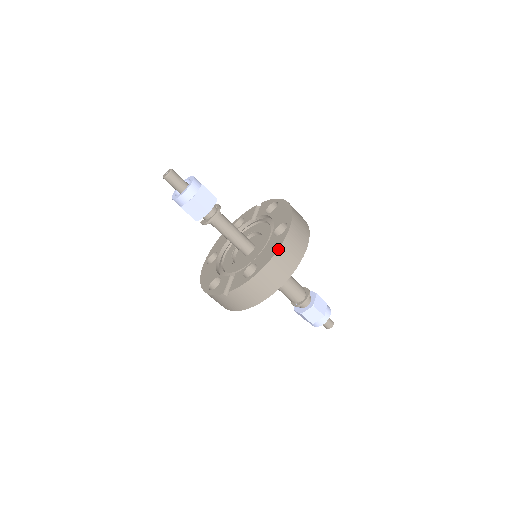
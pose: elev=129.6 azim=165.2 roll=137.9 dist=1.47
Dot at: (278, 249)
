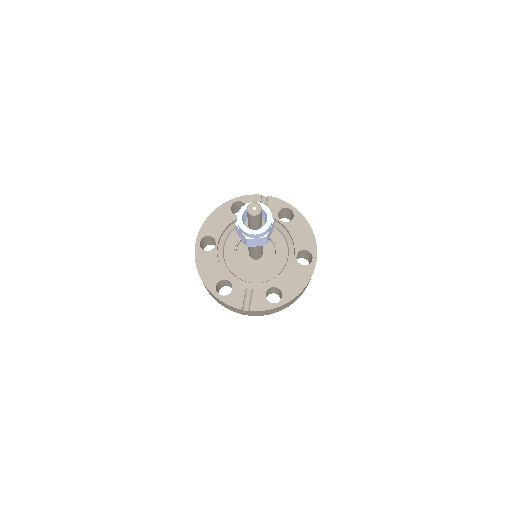
Dot at: (306, 285)
